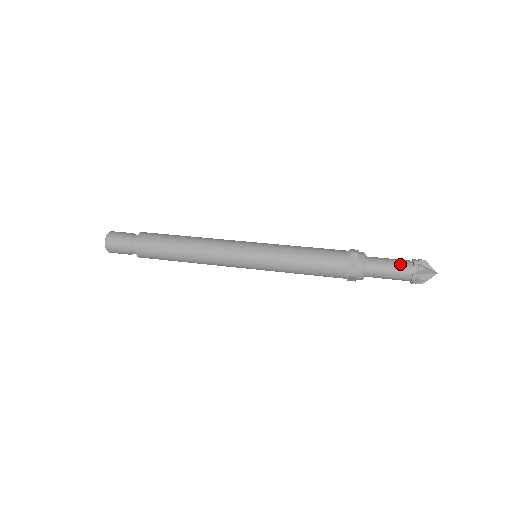
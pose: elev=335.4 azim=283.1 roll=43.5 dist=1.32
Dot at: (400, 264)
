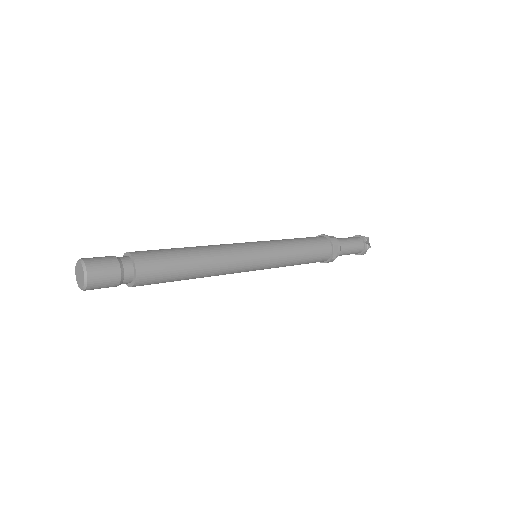
Dot at: (358, 246)
